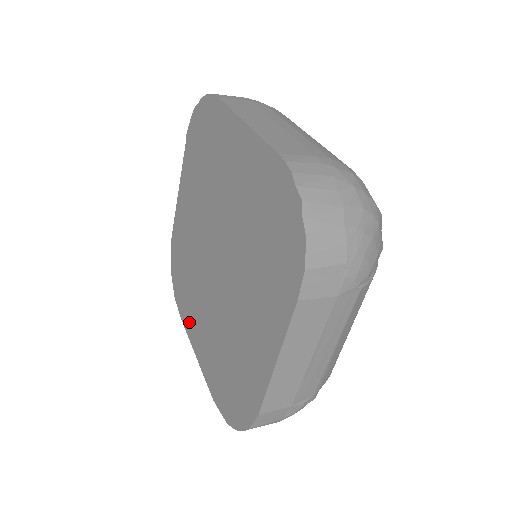
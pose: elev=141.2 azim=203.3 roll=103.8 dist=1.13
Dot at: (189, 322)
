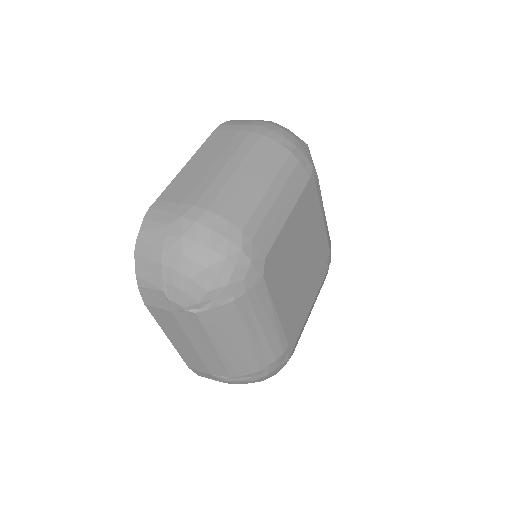
Dot at: occluded
